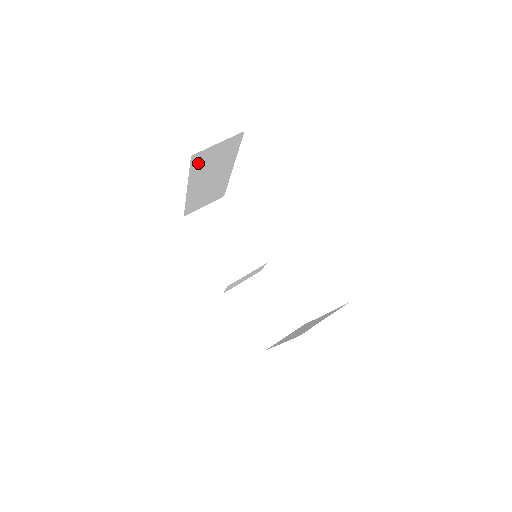
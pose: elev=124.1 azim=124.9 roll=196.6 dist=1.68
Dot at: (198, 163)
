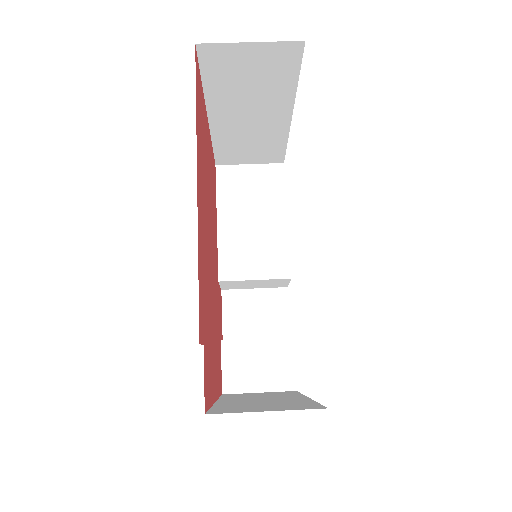
Dot at: (217, 70)
